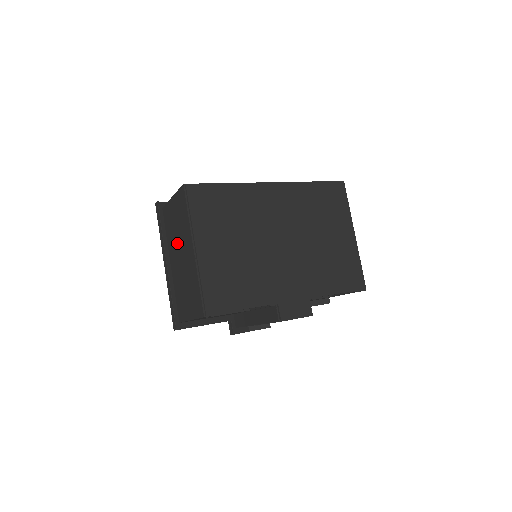
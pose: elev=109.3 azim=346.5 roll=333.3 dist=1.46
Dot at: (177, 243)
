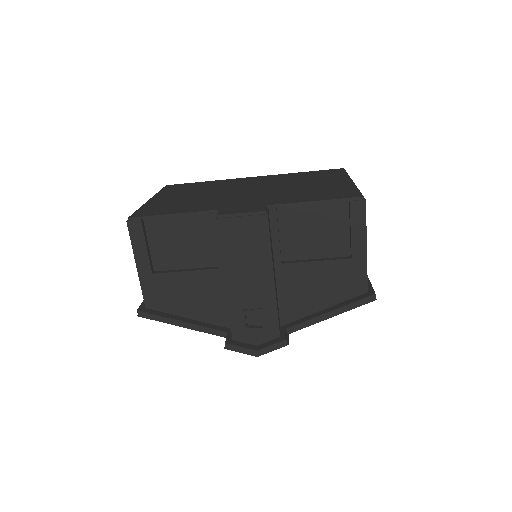
Dot at: occluded
